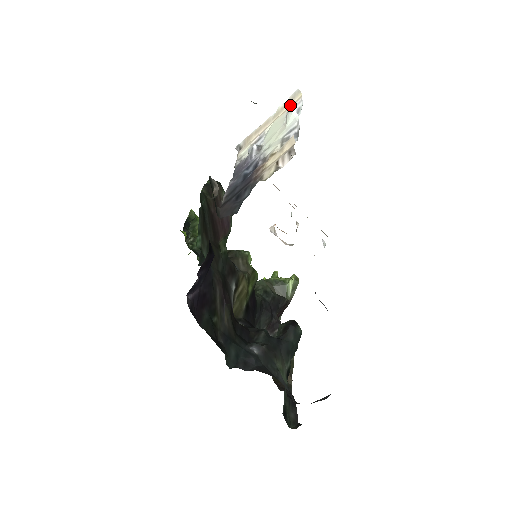
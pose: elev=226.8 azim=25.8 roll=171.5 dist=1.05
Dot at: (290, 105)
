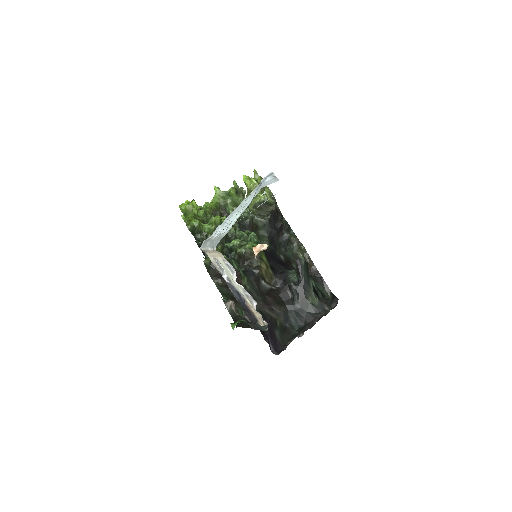
Dot at: (219, 254)
